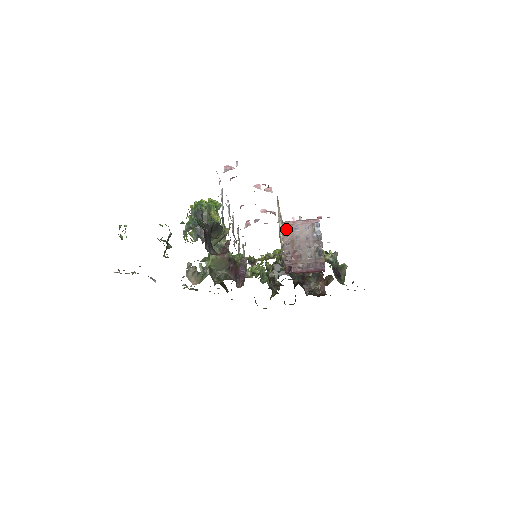
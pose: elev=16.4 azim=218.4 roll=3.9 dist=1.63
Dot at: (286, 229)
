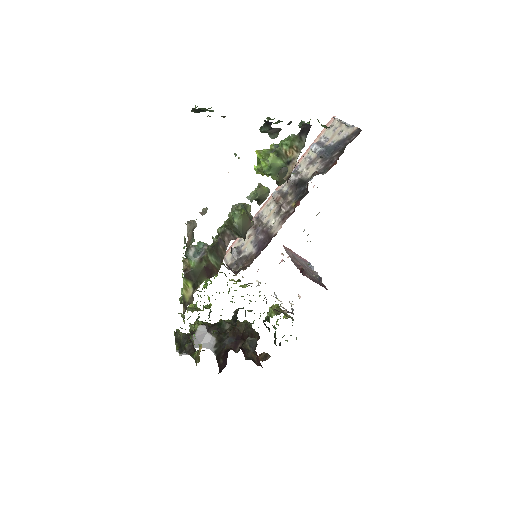
Dot at: (286, 250)
